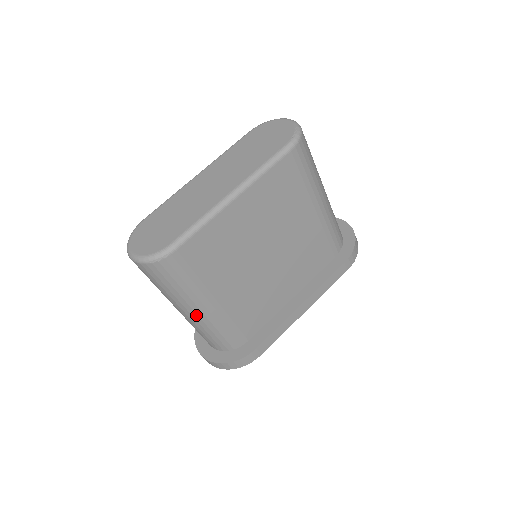
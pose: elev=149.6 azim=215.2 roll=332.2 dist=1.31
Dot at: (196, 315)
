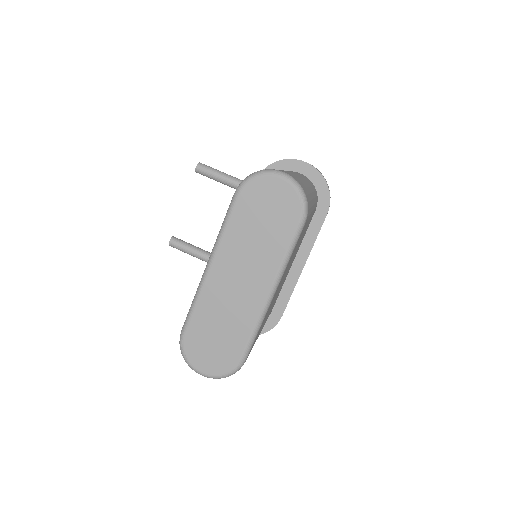
Dot at: occluded
